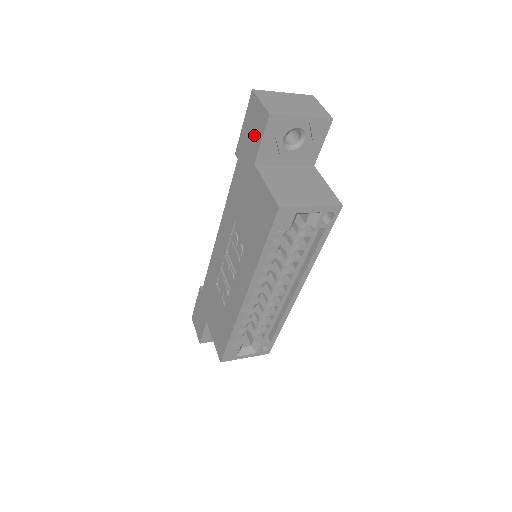
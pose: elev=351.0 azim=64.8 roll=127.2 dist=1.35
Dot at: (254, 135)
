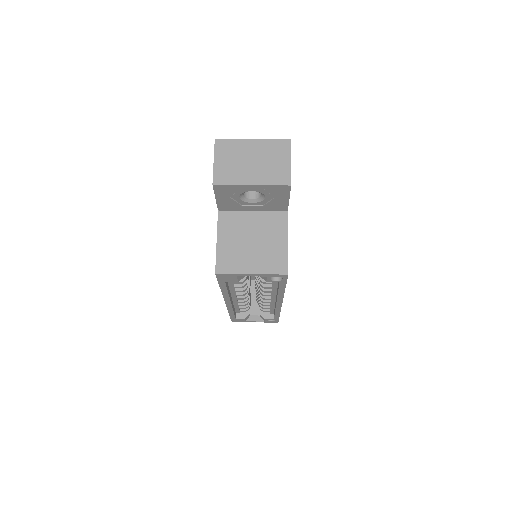
Dot at: occluded
